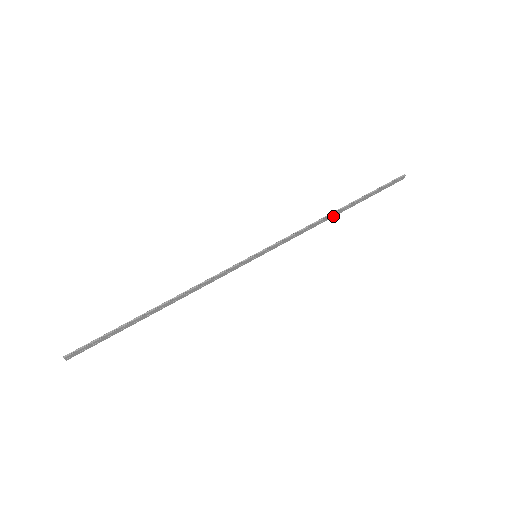
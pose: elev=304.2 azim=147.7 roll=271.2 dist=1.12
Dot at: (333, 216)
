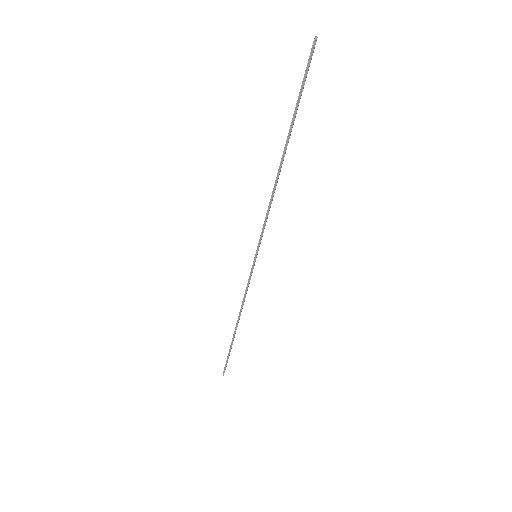
Dot at: (281, 167)
